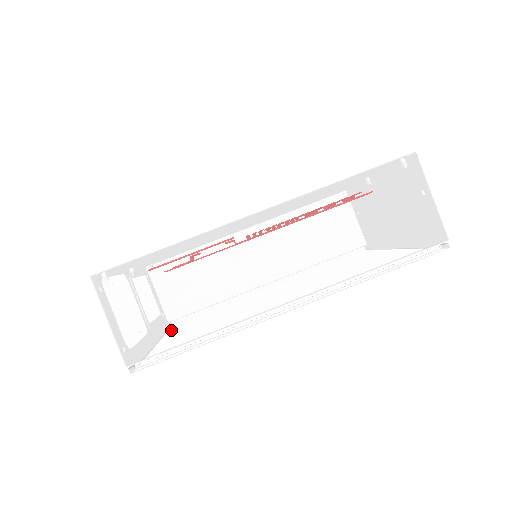
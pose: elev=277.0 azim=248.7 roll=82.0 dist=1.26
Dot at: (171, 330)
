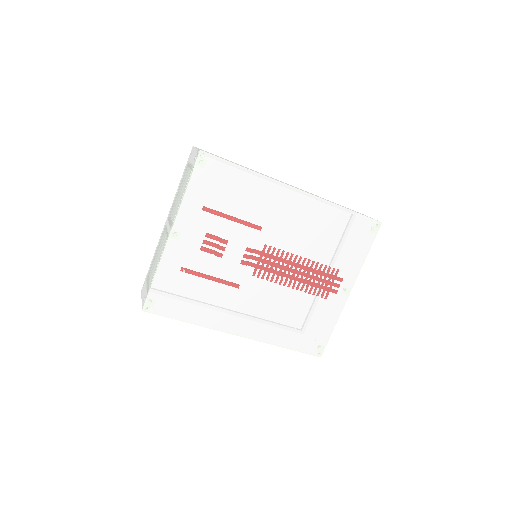
Dot at: occluded
